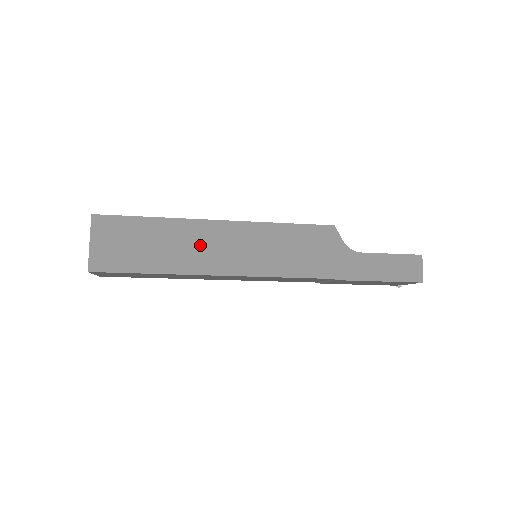
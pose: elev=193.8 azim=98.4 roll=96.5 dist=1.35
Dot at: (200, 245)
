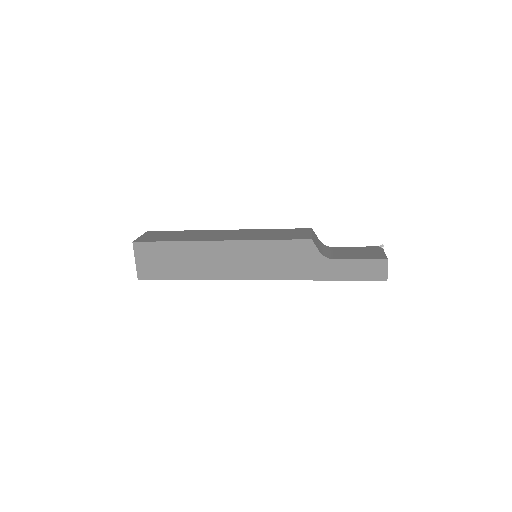
Dot at: (209, 259)
